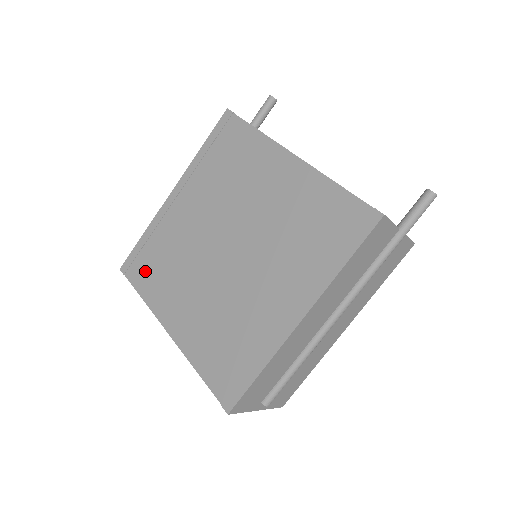
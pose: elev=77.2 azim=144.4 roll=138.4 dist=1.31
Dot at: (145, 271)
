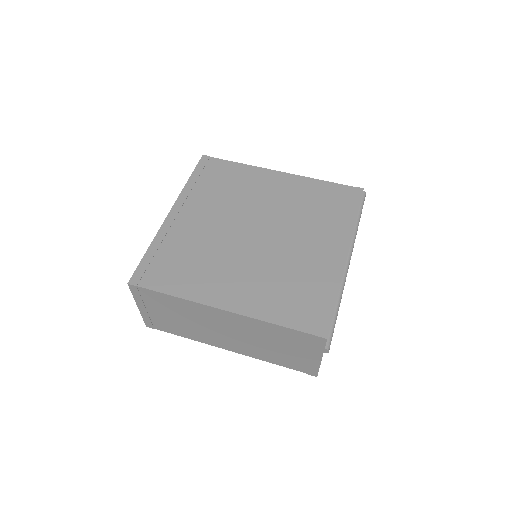
Dot at: (167, 274)
